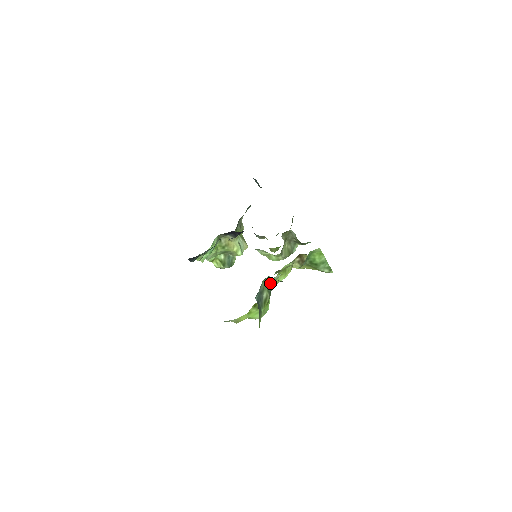
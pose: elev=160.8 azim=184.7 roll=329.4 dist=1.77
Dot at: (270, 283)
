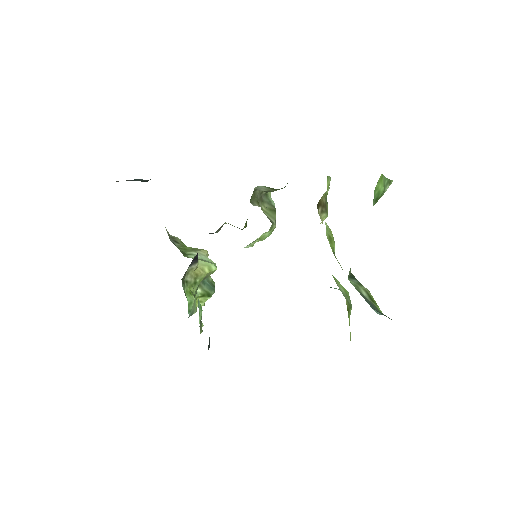
Dot at: (349, 274)
